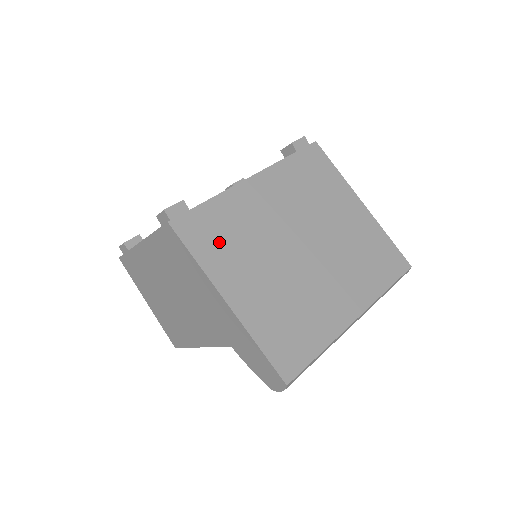
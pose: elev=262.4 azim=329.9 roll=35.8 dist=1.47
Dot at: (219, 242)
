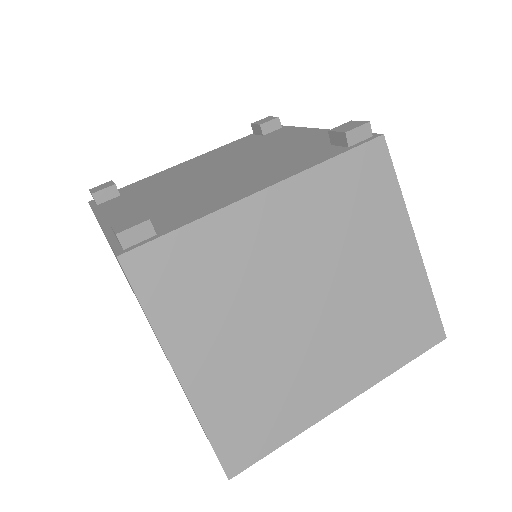
Dot at: (188, 291)
